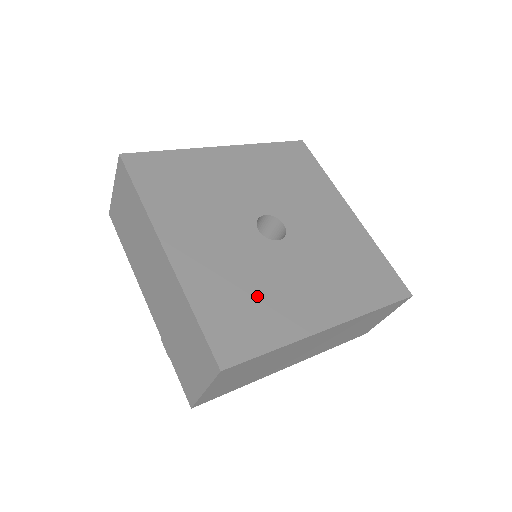
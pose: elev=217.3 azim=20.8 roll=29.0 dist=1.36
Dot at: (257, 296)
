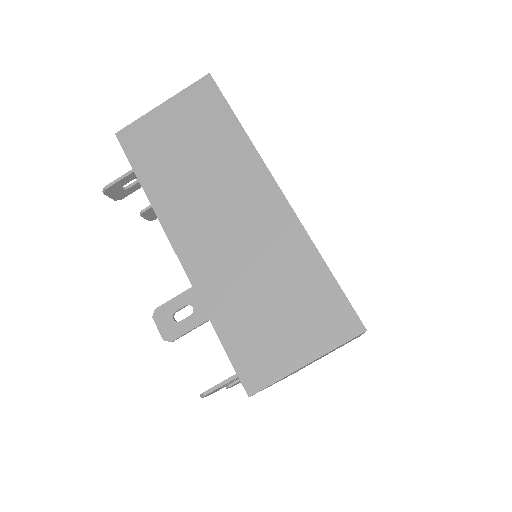
Dot at: occluded
